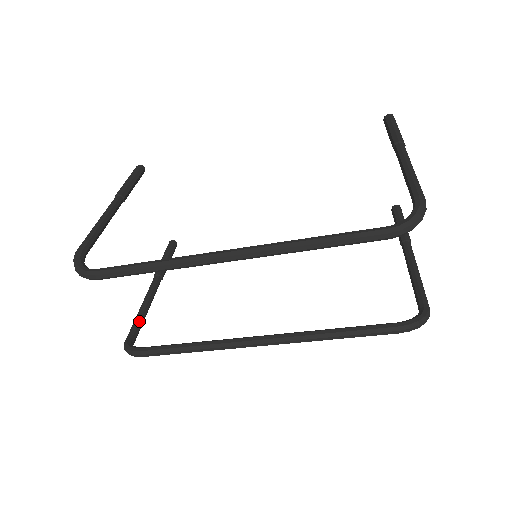
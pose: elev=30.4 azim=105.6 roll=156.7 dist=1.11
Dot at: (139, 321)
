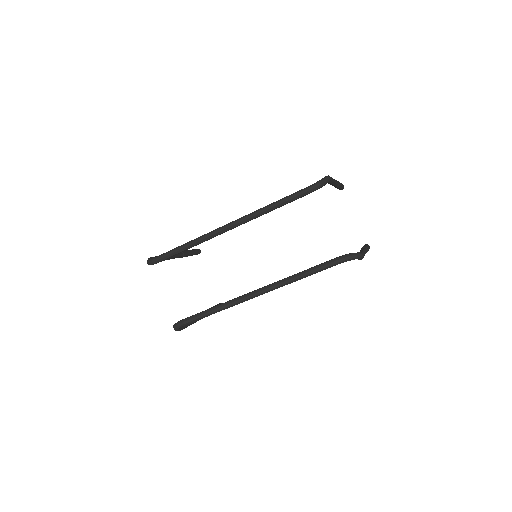
Dot at: occluded
